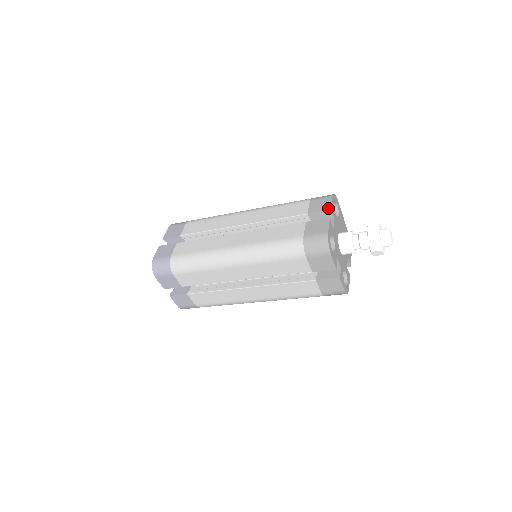
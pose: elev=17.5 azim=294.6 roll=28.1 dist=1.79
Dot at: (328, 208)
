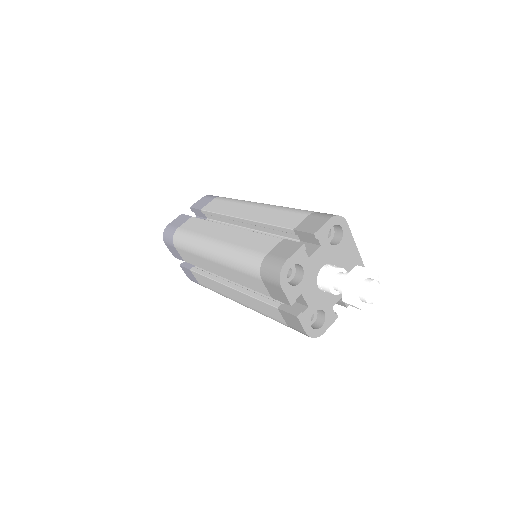
Dot at: (313, 231)
